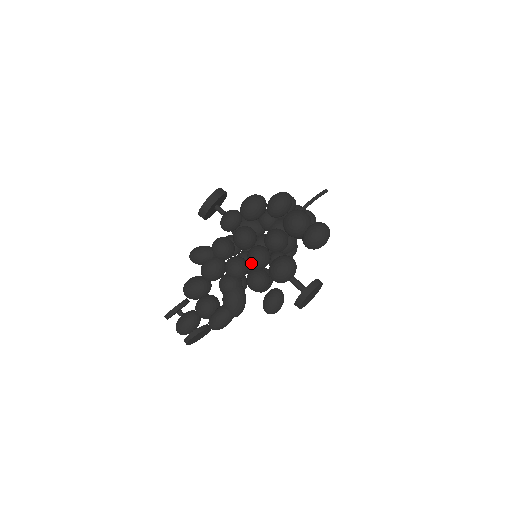
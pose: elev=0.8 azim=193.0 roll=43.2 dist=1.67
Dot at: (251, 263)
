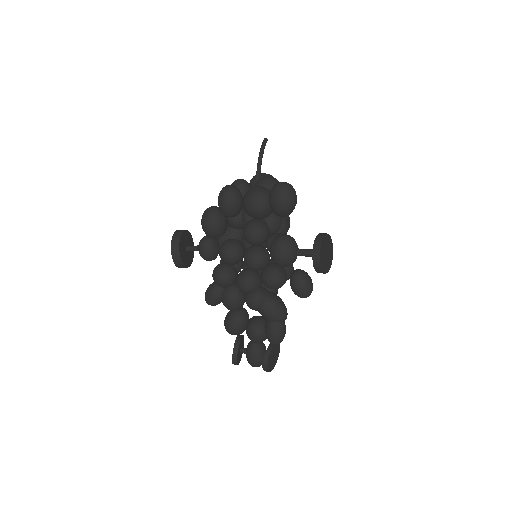
Dot at: (254, 270)
